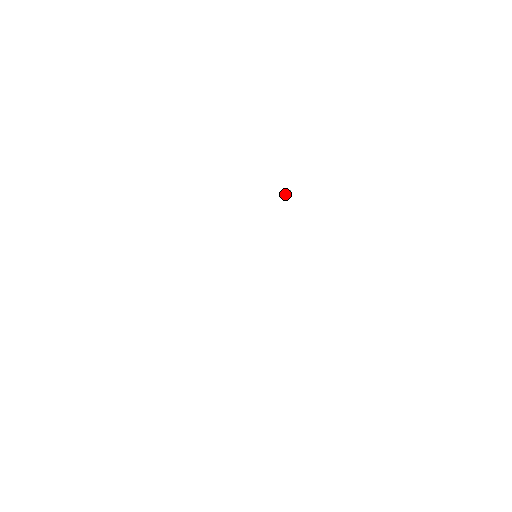
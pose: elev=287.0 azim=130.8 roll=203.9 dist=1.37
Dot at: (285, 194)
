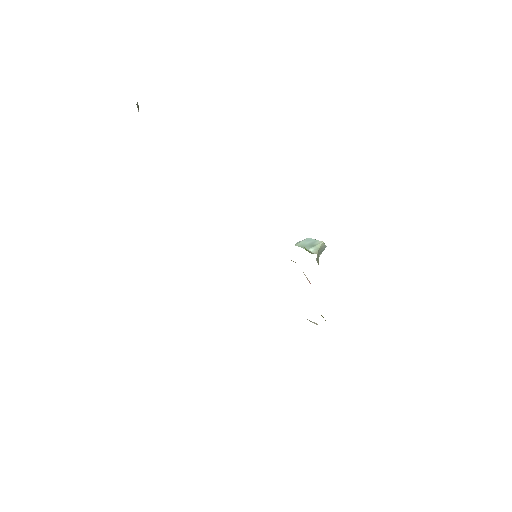
Dot at: occluded
